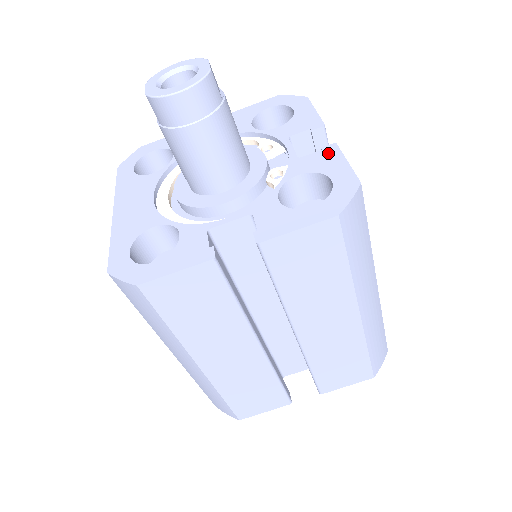
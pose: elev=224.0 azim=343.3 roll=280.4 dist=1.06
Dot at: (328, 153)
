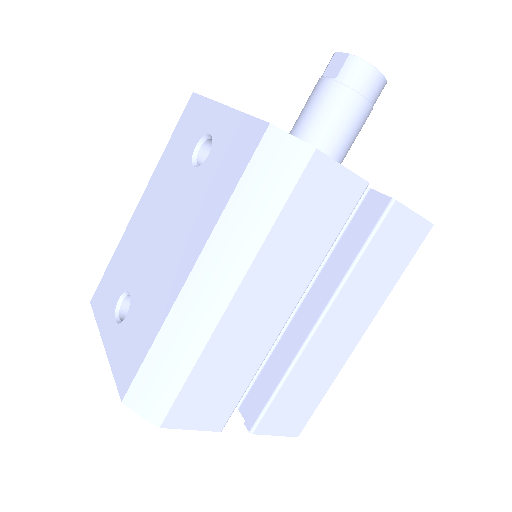
Dot at: occluded
